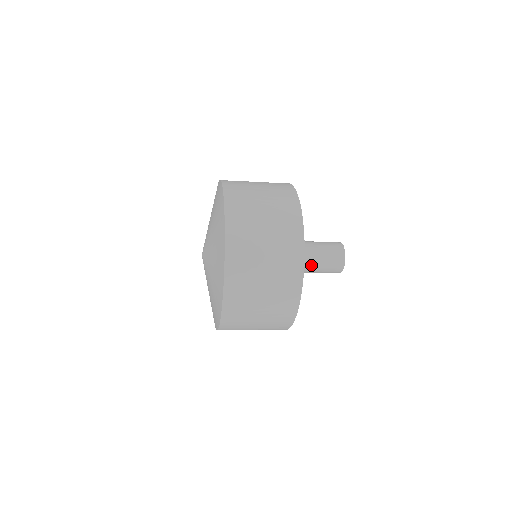
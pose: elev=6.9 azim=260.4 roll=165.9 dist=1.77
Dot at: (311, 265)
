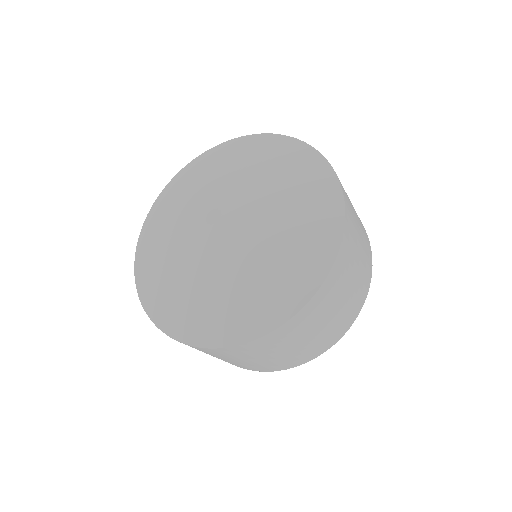
Dot at: occluded
